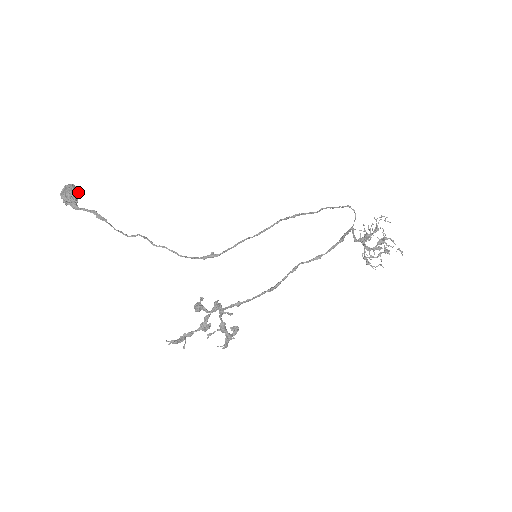
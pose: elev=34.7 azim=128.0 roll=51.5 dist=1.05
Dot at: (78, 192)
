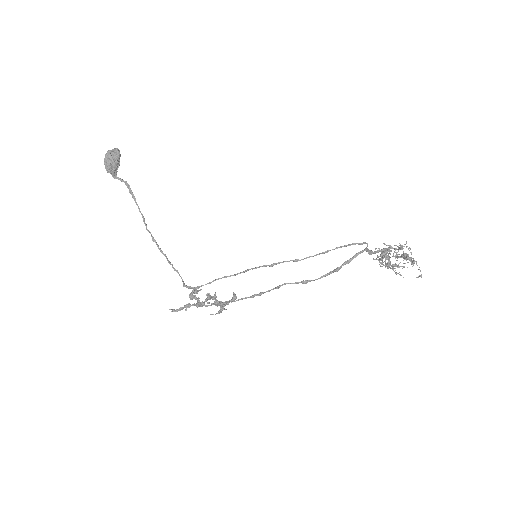
Dot at: (116, 162)
